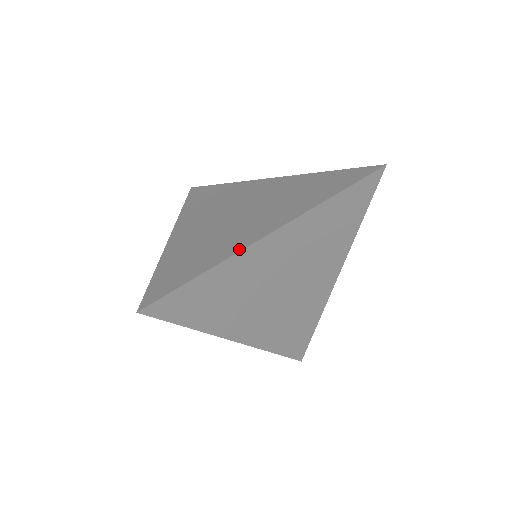
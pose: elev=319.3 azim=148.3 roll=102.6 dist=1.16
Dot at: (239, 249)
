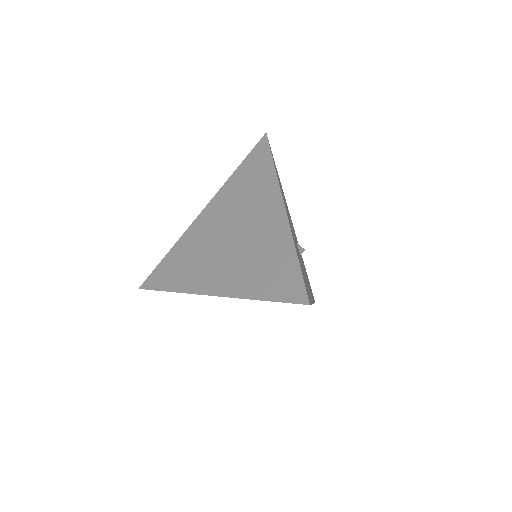
Dot at: (191, 291)
